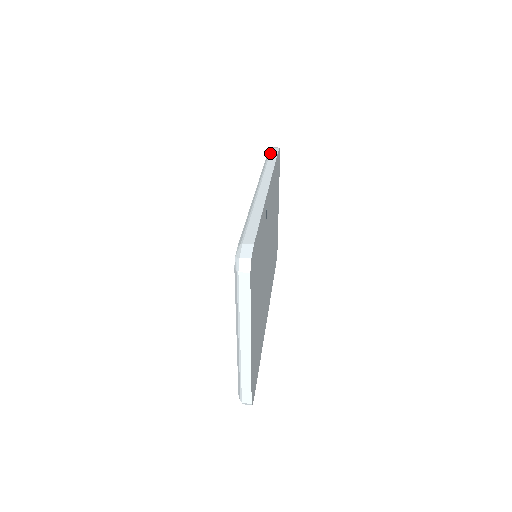
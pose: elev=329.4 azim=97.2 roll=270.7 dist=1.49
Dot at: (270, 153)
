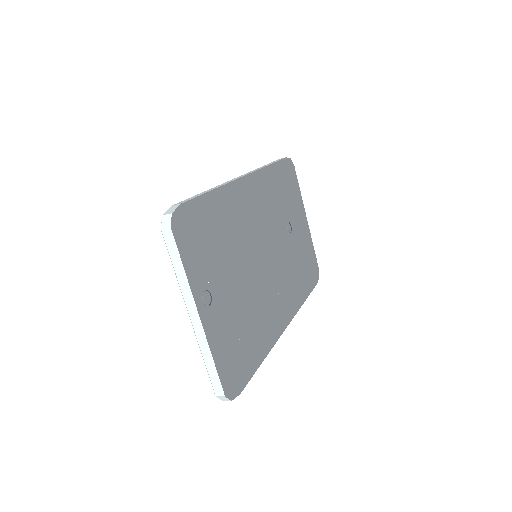
Dot at: (273, 161)
